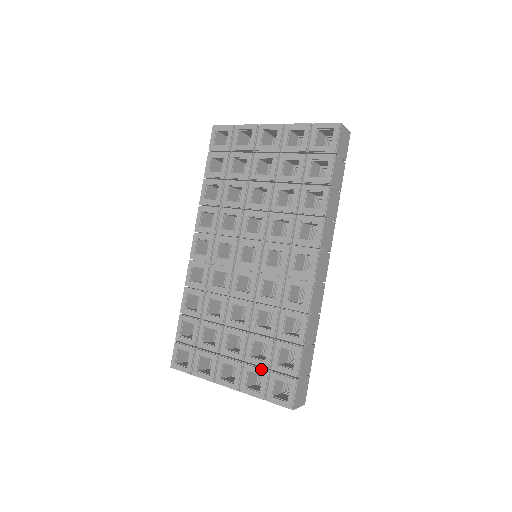
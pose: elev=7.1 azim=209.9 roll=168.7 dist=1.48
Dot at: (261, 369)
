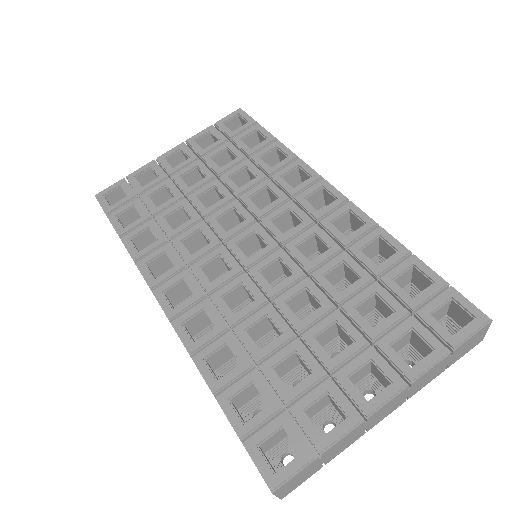
Dot at: (402, 324)
